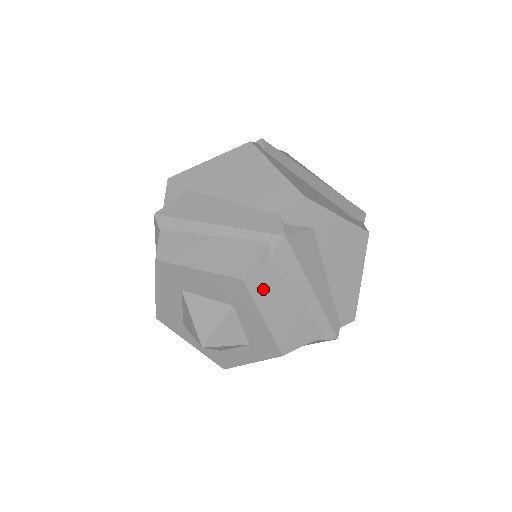
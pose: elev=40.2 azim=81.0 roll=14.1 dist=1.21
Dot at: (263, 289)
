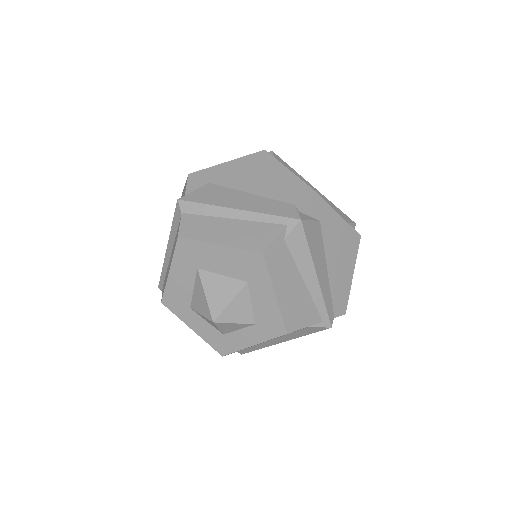
Dot at: (277, 266)
